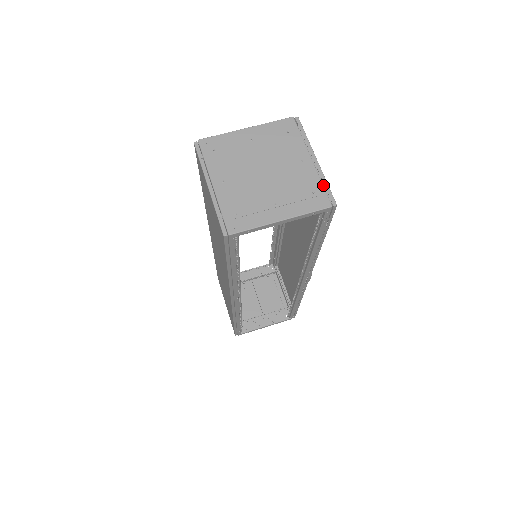
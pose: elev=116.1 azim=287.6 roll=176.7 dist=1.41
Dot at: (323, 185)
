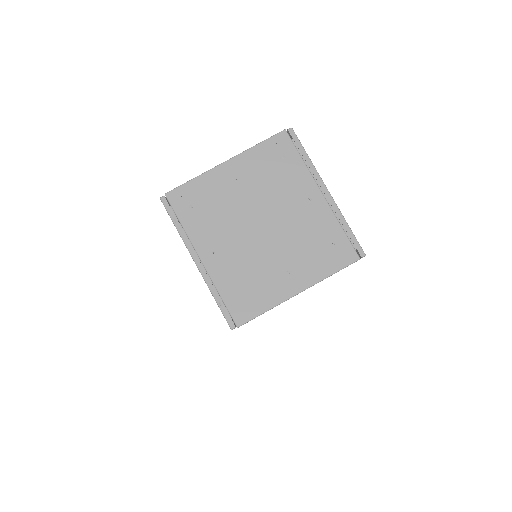
Dot at: (342, 225)
